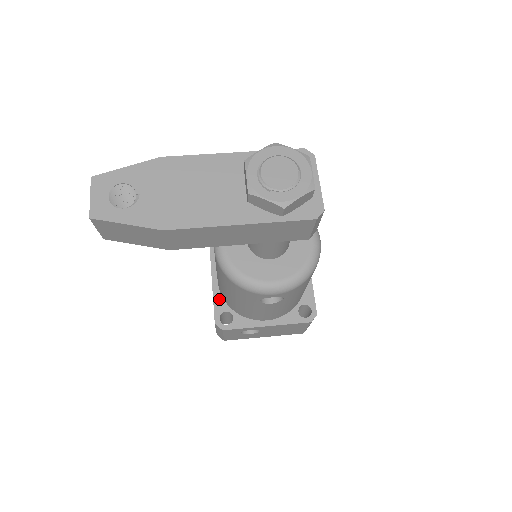
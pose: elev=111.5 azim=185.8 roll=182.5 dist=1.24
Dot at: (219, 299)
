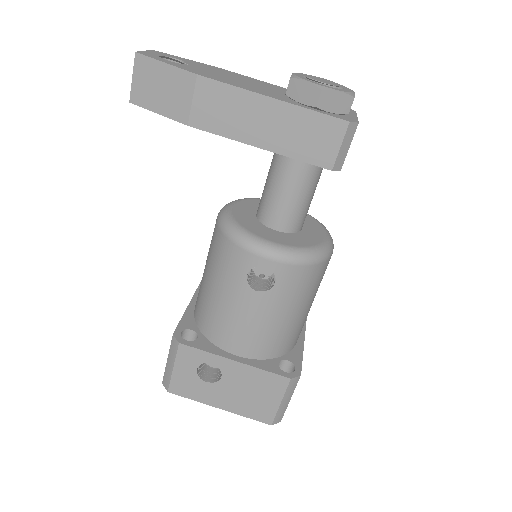
Dot at: (190, 318)
